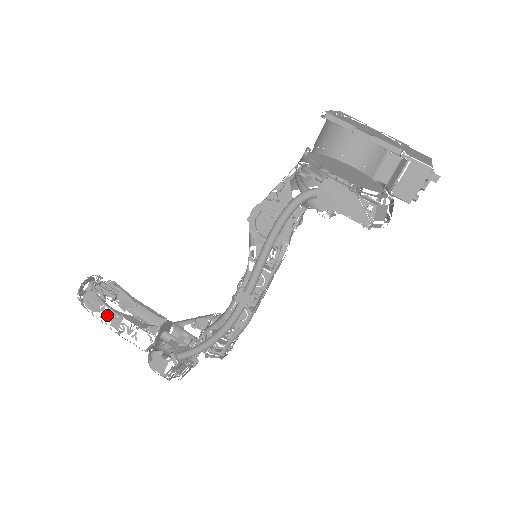
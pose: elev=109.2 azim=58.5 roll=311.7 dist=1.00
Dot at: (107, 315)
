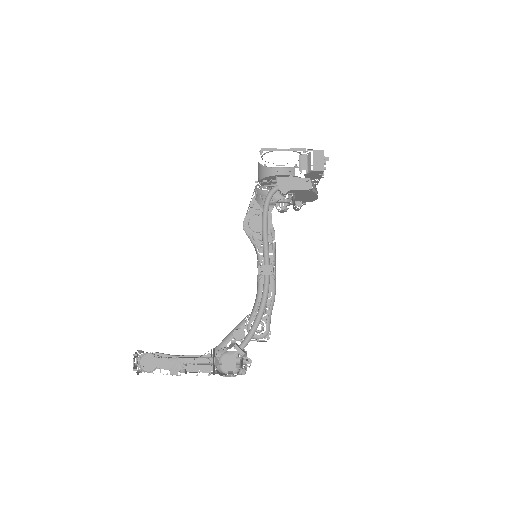
Dot at: (166, 365)
